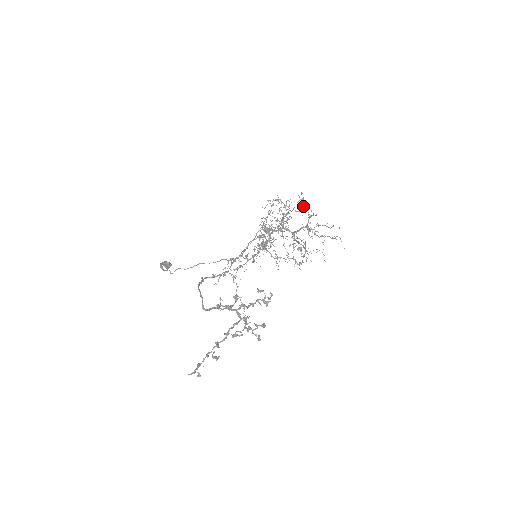
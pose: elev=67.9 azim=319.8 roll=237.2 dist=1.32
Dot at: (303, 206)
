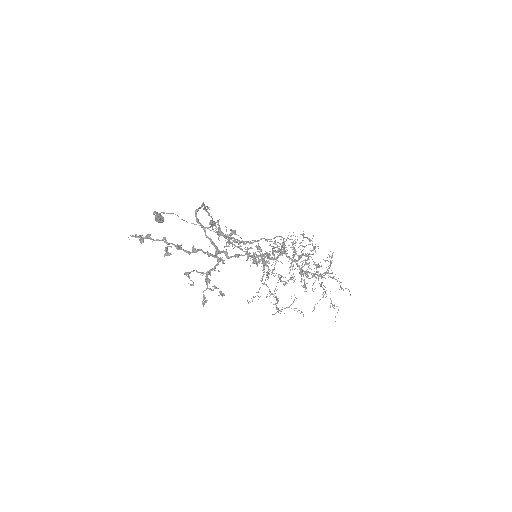
Dot at: occluded
